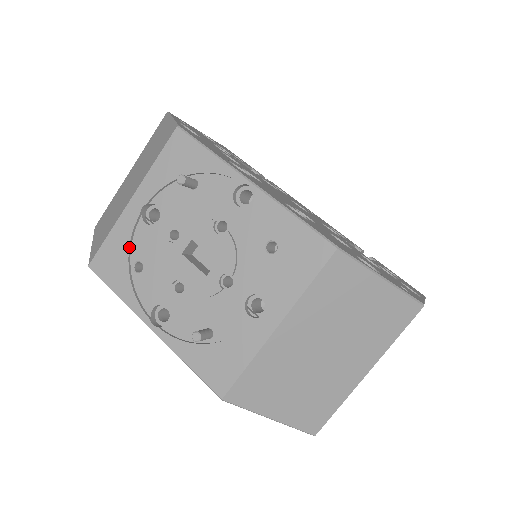
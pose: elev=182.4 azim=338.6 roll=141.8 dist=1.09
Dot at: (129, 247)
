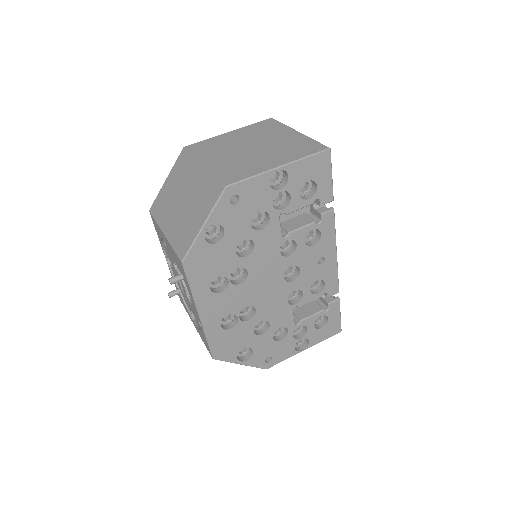
Dot at: occluded
